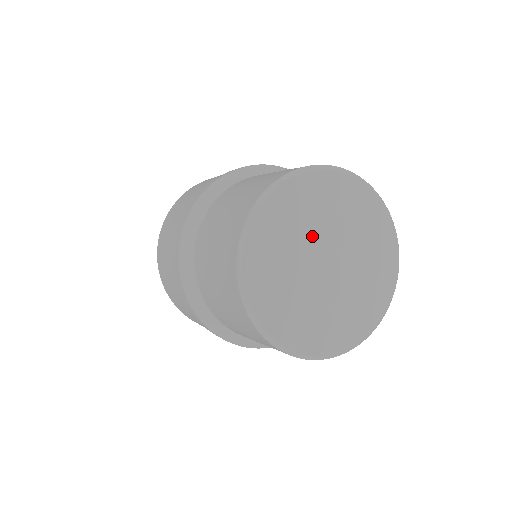
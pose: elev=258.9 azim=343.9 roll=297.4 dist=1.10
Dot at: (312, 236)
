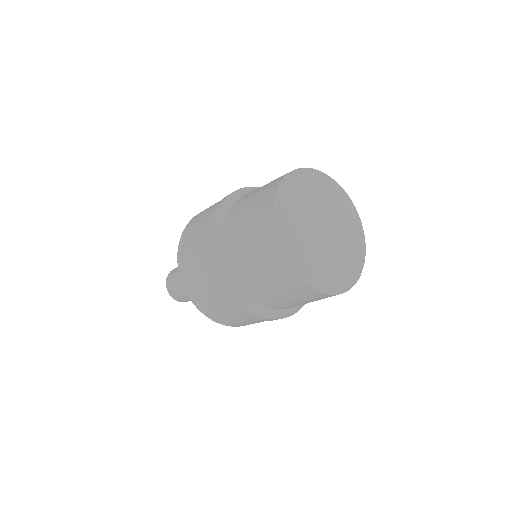
Dot at: (311, 215)
